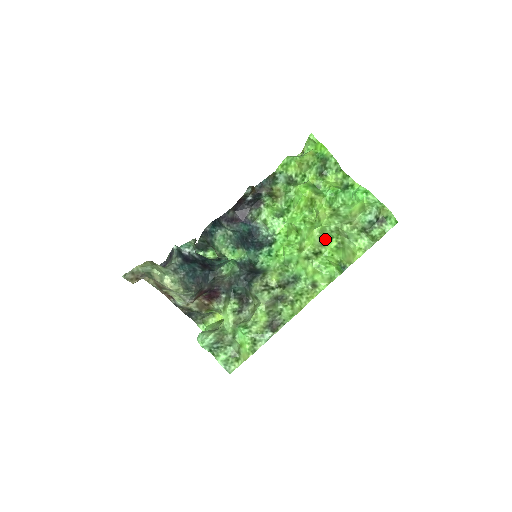
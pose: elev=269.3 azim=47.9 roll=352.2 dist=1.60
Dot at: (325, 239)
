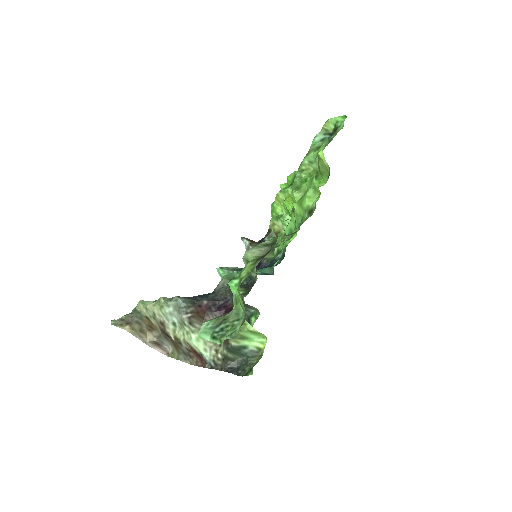
Dot at: (302, 188)
